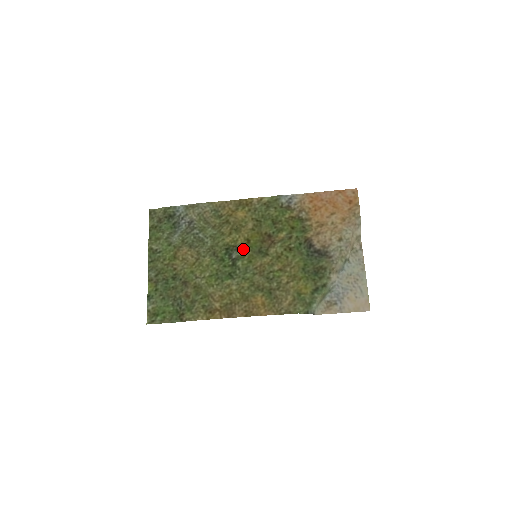
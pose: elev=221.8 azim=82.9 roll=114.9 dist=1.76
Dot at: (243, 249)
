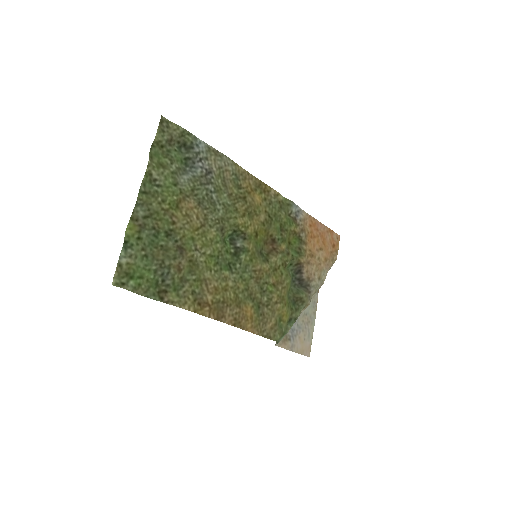
Dot at: (251, 242)
